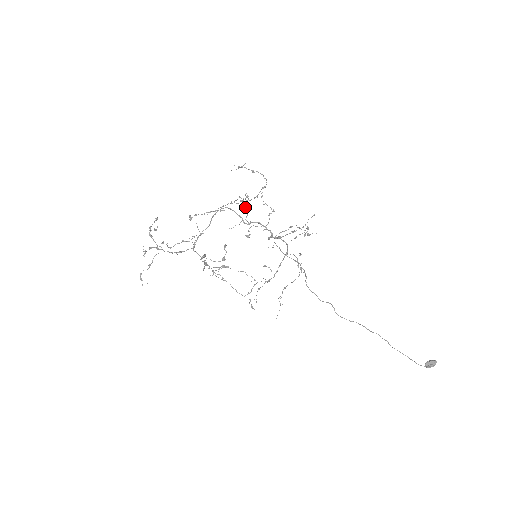
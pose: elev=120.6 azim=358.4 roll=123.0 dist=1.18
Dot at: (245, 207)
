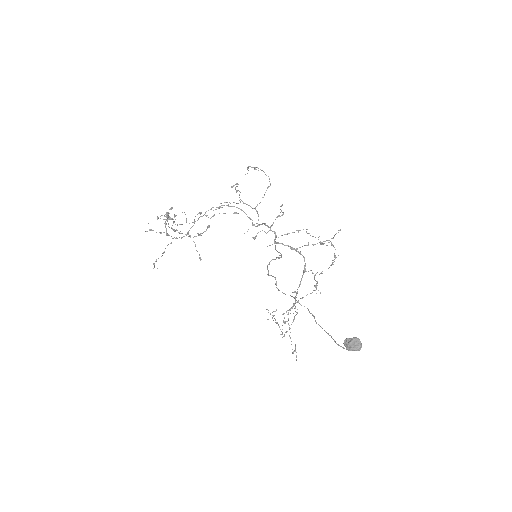
Dot at: occluded
